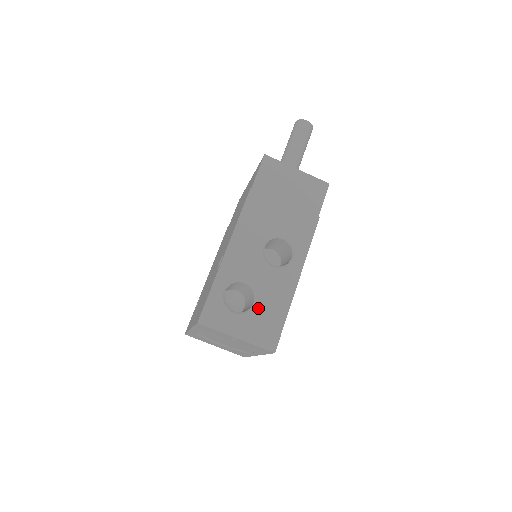
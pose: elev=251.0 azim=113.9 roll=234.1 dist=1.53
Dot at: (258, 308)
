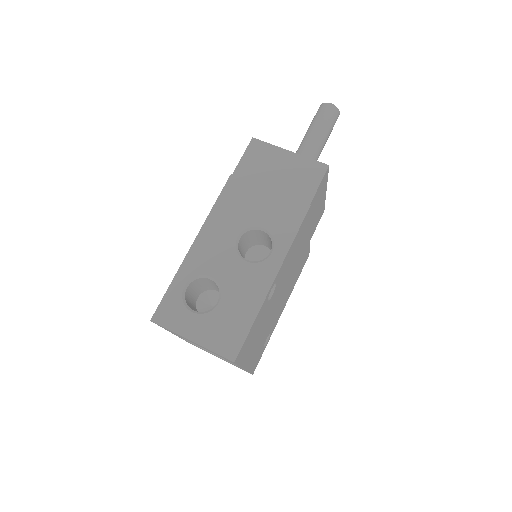
Dot at: (221, 308)
